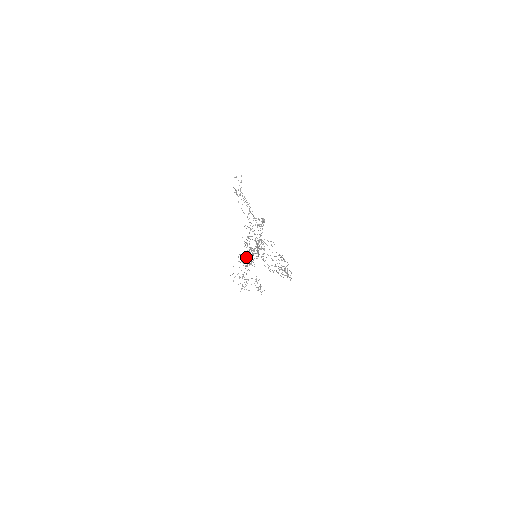
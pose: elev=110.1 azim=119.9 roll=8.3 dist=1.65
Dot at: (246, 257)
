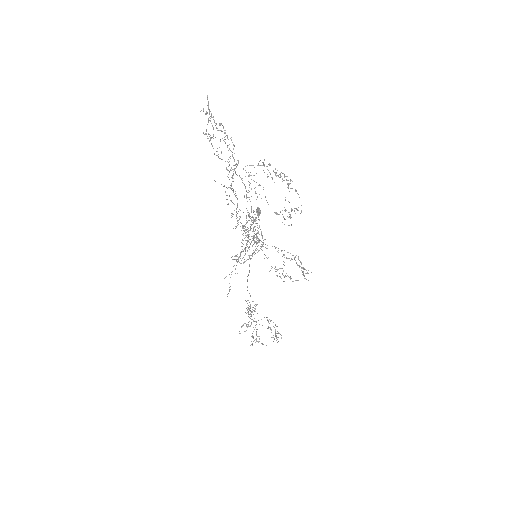
Dot at: (241, 251)
